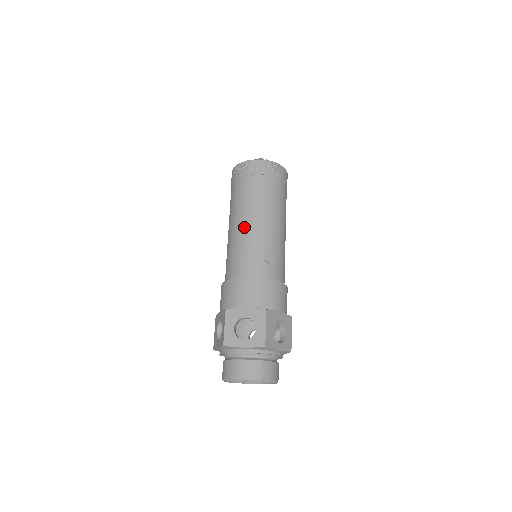
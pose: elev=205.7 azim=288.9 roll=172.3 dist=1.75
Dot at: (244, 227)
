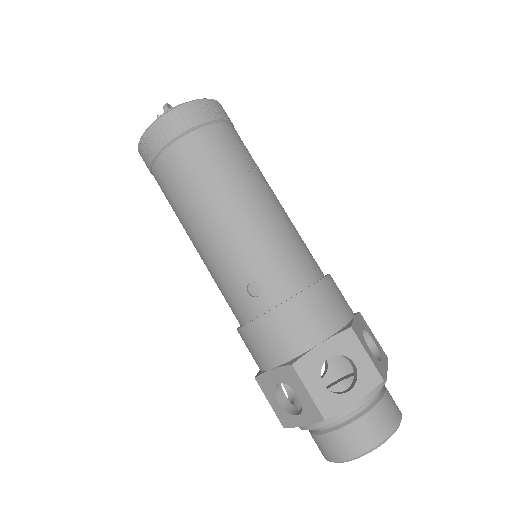
Dot at: (198, 248)
